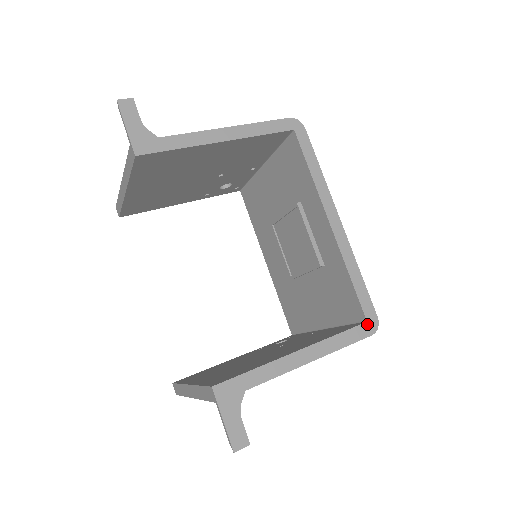
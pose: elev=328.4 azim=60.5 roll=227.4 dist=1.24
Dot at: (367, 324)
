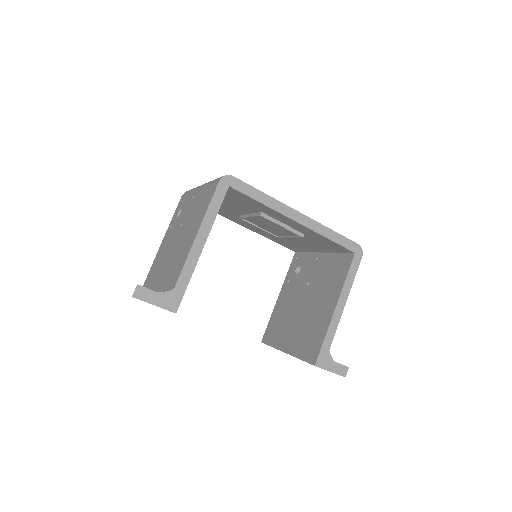
Dot at: (356, 254)
